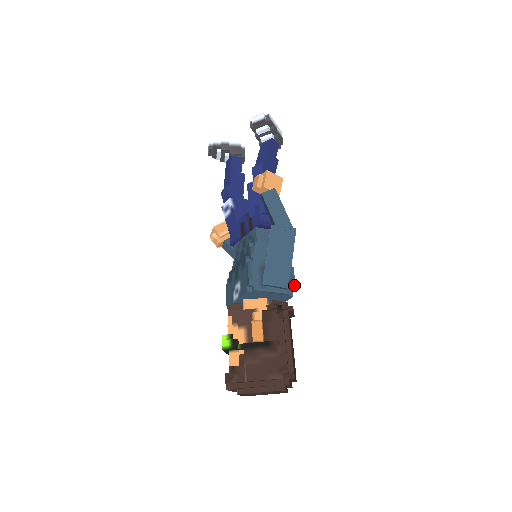
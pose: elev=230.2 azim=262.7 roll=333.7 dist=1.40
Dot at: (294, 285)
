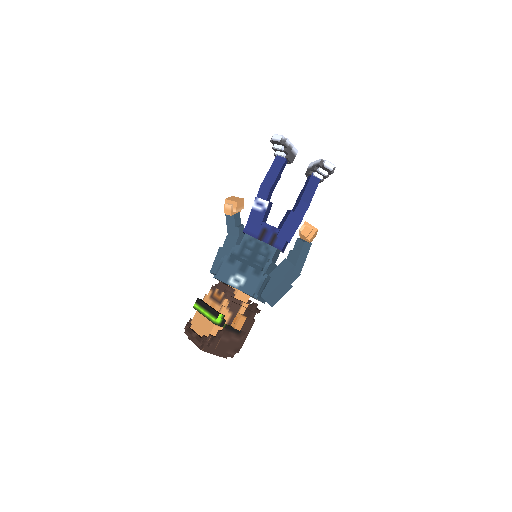
Dot at: occluded
